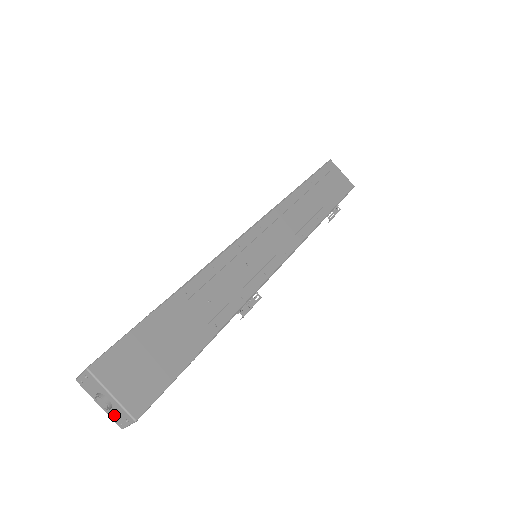
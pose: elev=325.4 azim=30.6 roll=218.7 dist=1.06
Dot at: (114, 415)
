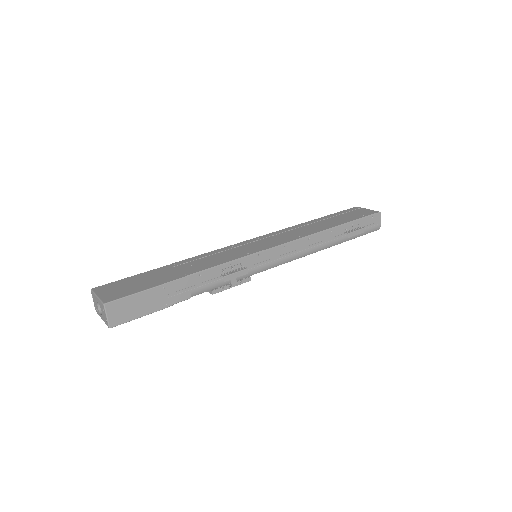
Dot at: (104, 317)
